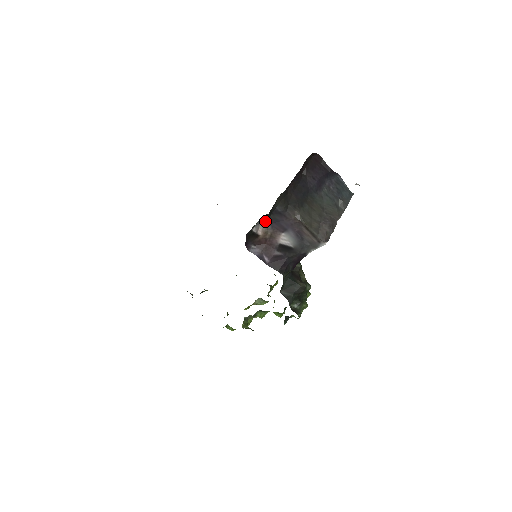
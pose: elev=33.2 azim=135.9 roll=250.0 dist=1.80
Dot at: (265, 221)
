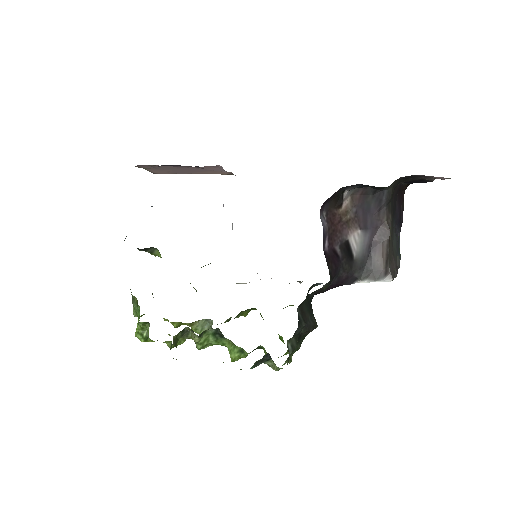
Dot at: (358, 197)
